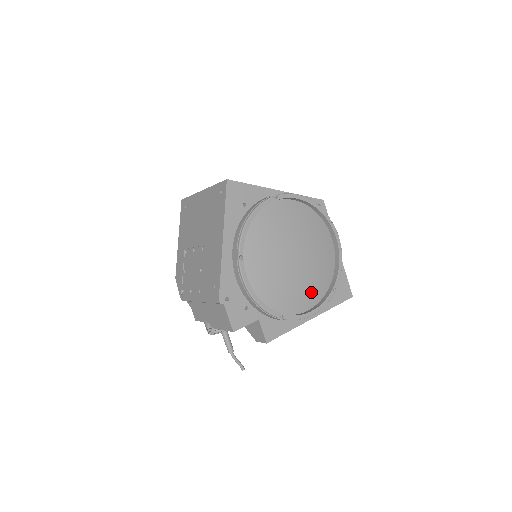
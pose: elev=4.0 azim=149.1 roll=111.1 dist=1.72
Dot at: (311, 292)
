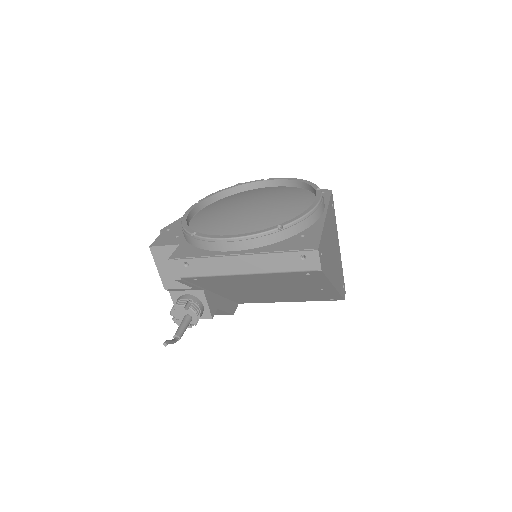
Dot at: (251, 230)
